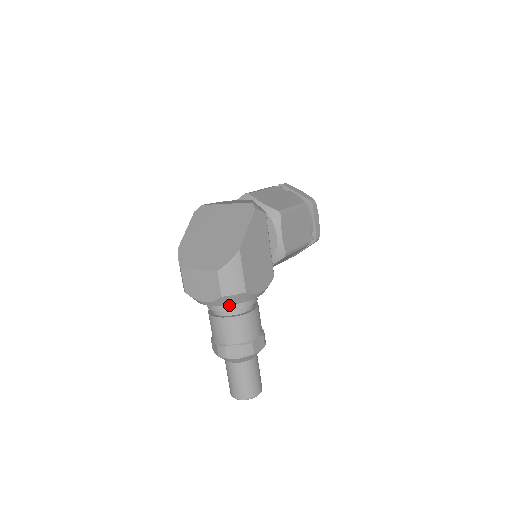
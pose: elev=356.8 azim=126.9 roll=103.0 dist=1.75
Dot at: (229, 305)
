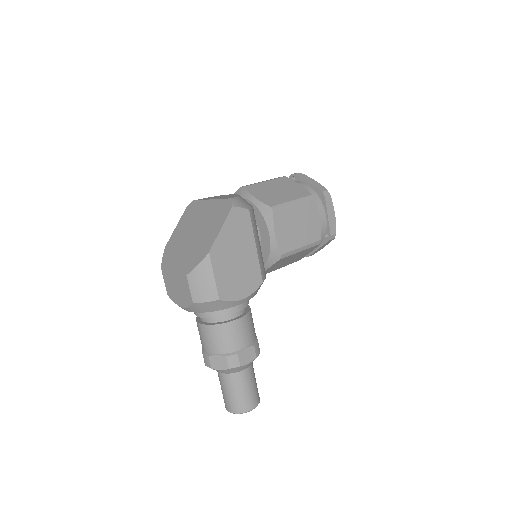
Dot at: (209, 312)
